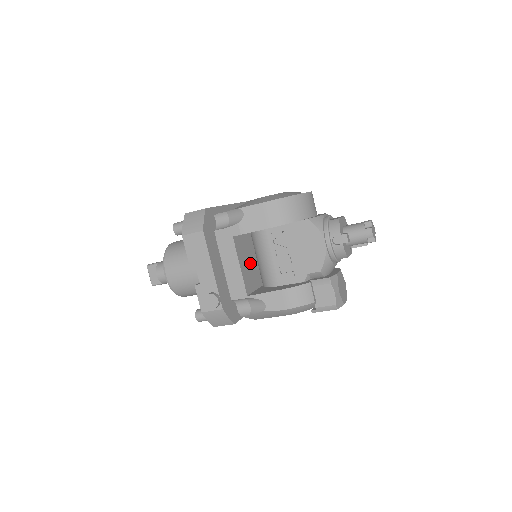
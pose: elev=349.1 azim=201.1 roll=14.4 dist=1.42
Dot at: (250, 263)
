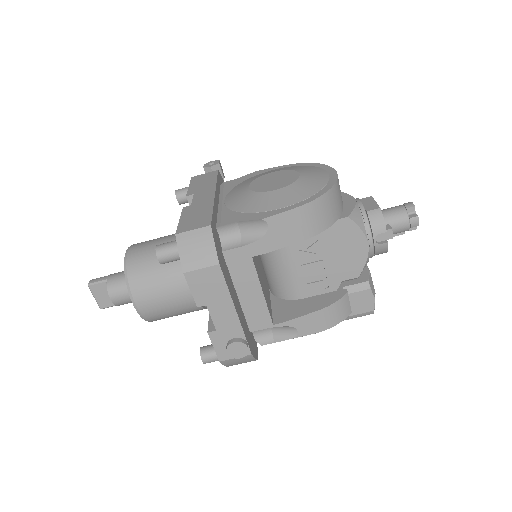
Dot at: (262, 275)
